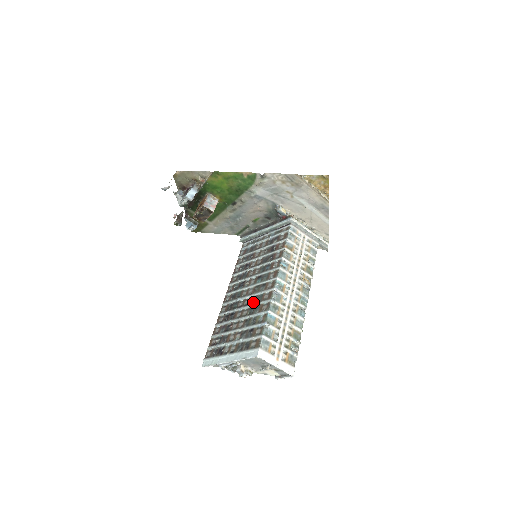
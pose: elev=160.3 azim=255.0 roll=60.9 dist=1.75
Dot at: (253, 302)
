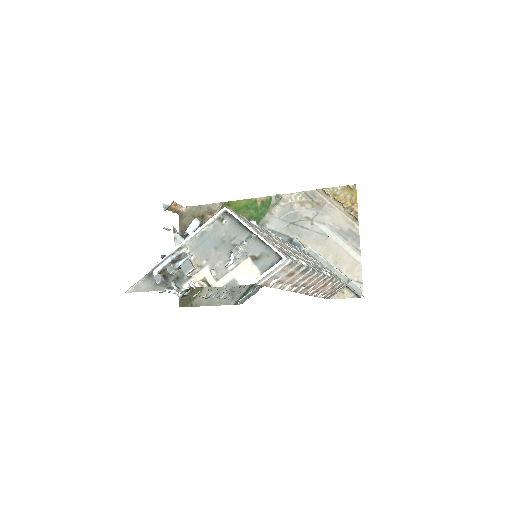
Dot at: occluded
